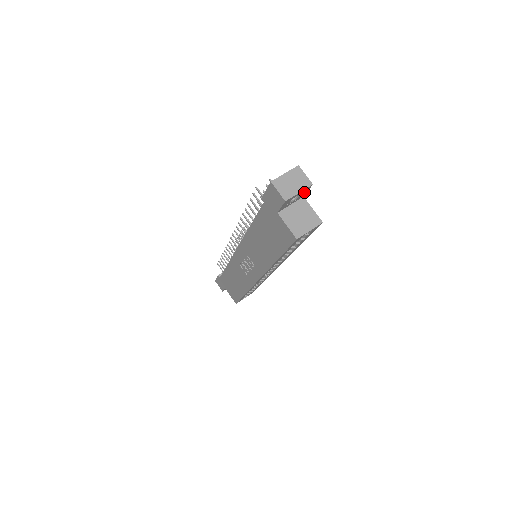
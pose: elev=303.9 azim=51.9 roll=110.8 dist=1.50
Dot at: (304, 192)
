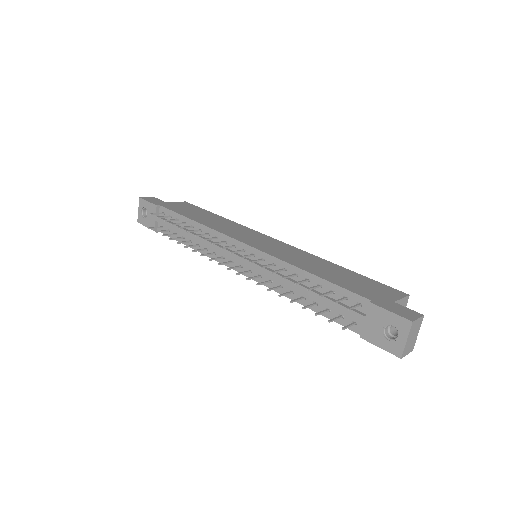
Dot at: occluded
